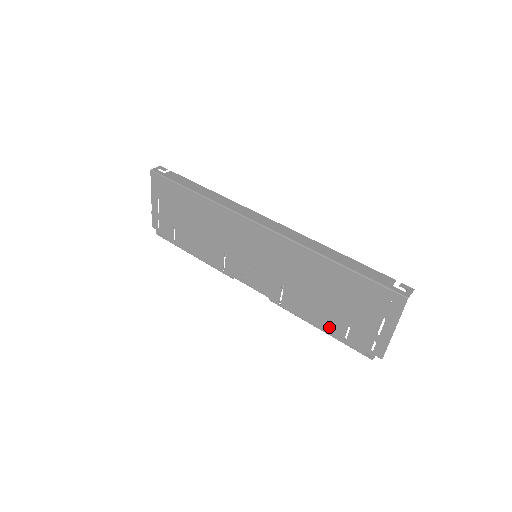
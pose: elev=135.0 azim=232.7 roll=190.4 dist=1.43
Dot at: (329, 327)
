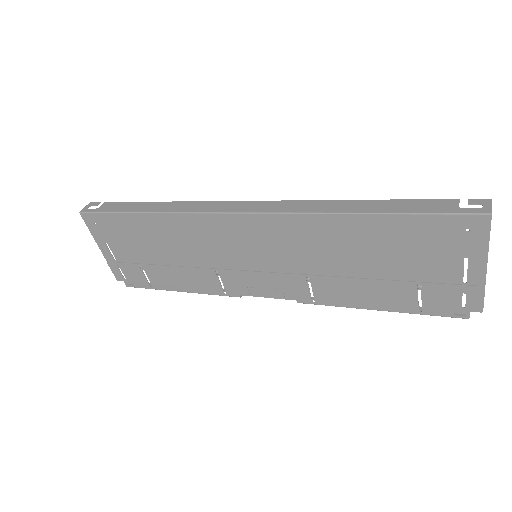
Dot at: (391, 302)
